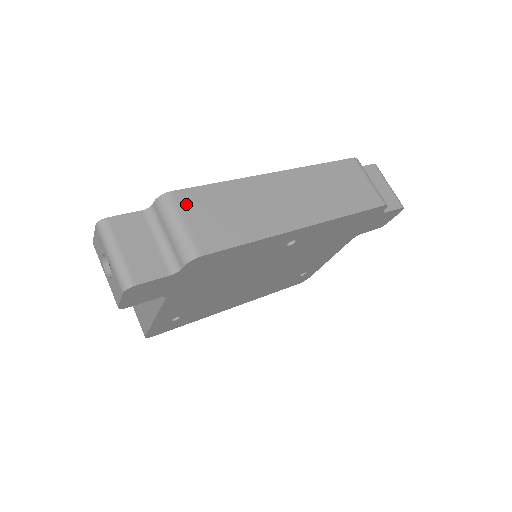
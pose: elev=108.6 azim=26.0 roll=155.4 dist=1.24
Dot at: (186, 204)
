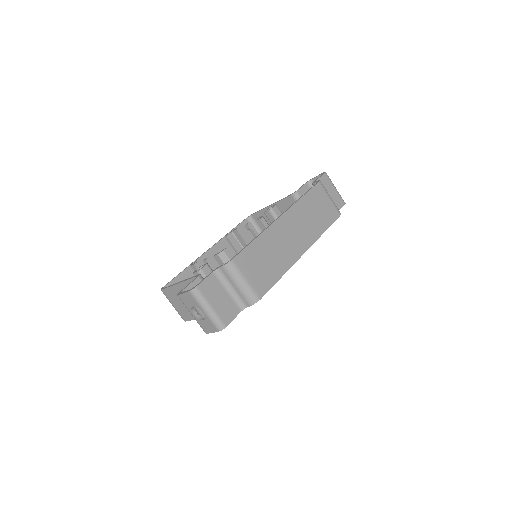
Dot at: (243, 265)
